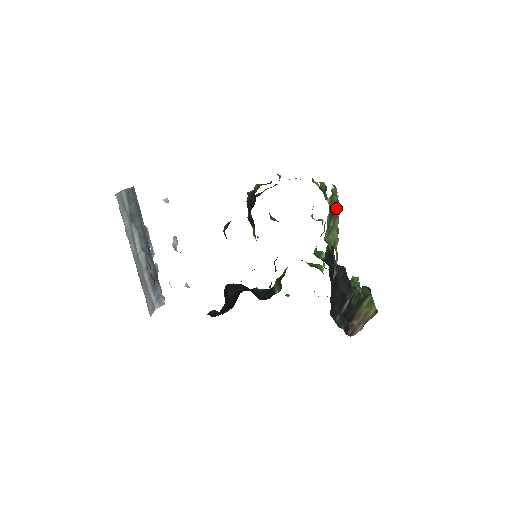
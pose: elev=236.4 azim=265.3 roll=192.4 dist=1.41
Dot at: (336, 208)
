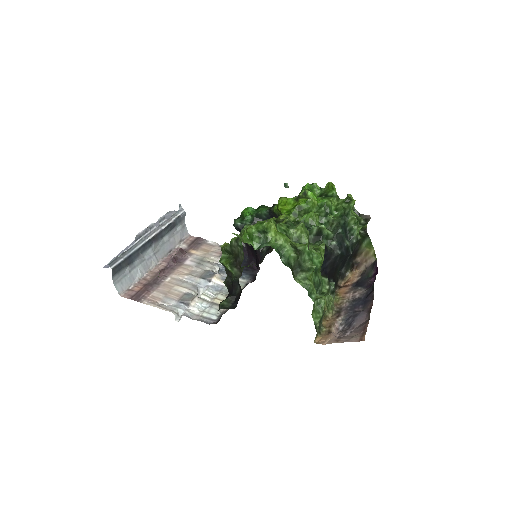
Dot at: (321, 317)
